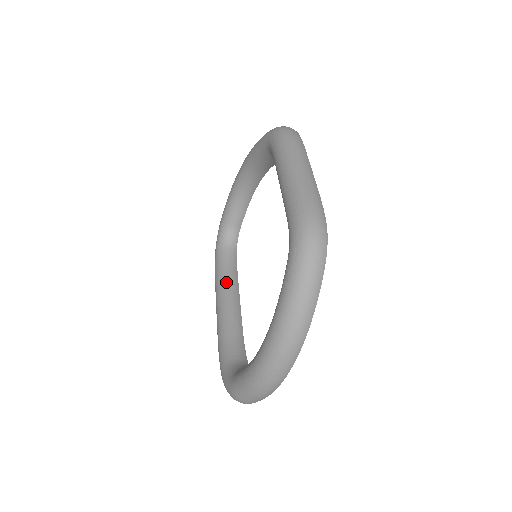
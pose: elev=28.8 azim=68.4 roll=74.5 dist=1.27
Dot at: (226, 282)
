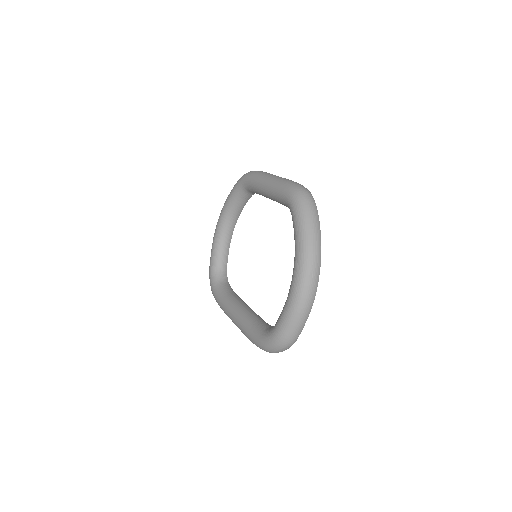
Dot at: (233, 299)
